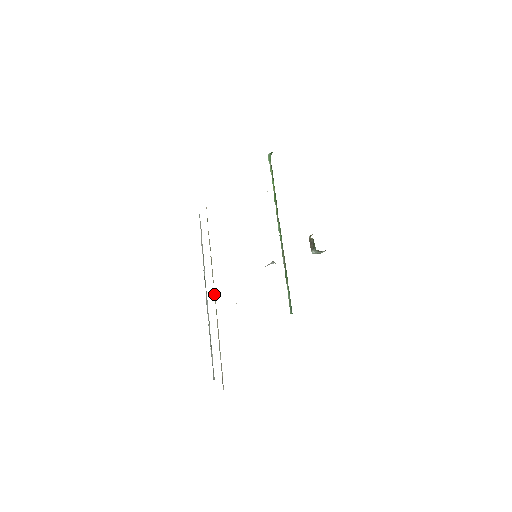
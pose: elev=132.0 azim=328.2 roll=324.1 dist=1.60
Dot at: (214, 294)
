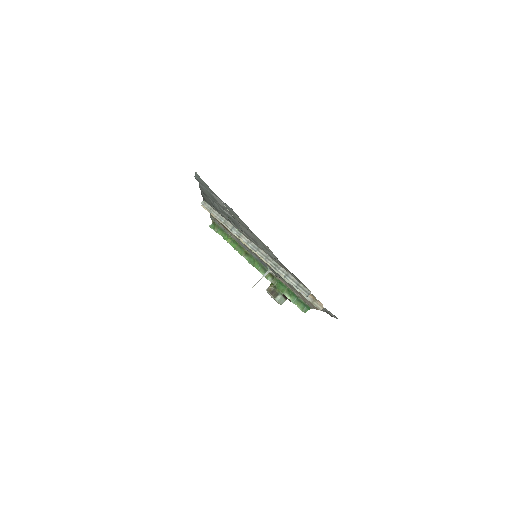
Dot at: (251, 249)
